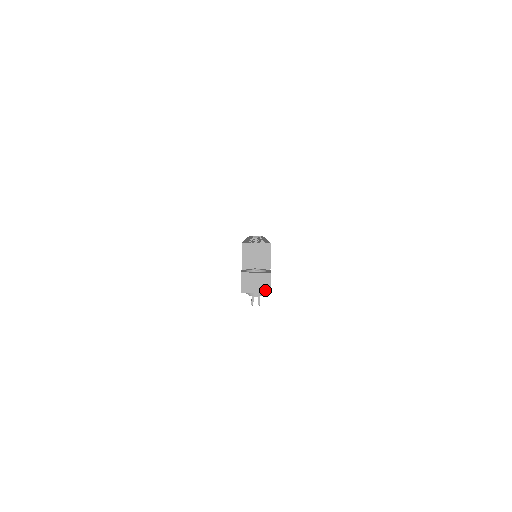
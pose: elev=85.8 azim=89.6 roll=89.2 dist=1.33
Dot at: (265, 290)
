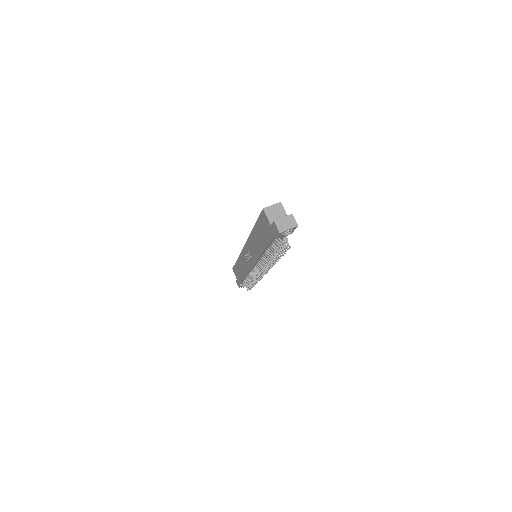
Dot at: (294, 226)
